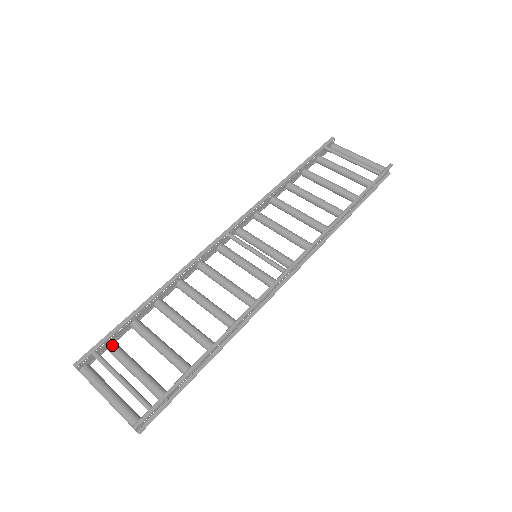
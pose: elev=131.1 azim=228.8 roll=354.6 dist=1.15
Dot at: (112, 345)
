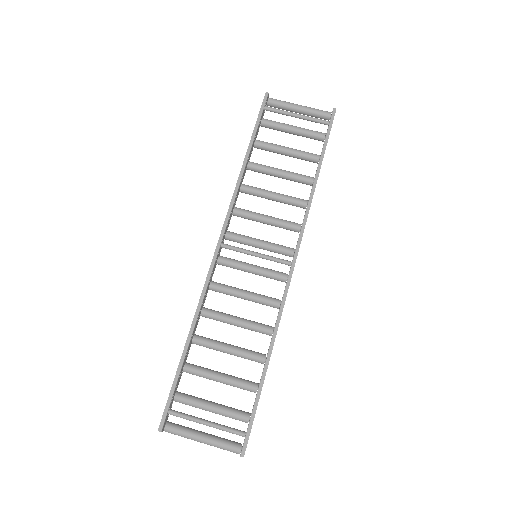
Dot at: (178, 397)
